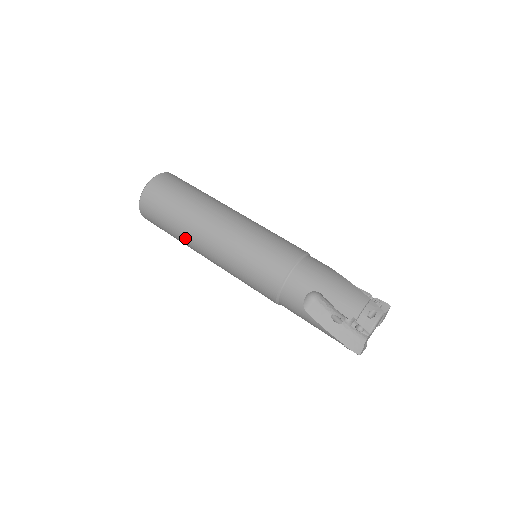
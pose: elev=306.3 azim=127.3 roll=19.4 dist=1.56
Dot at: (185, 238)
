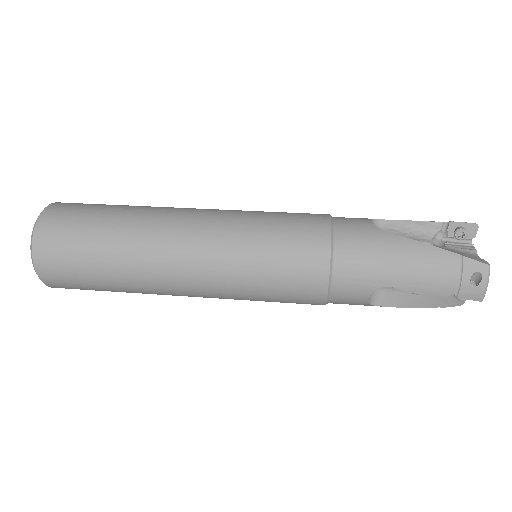
Dot at: (141, 221)
